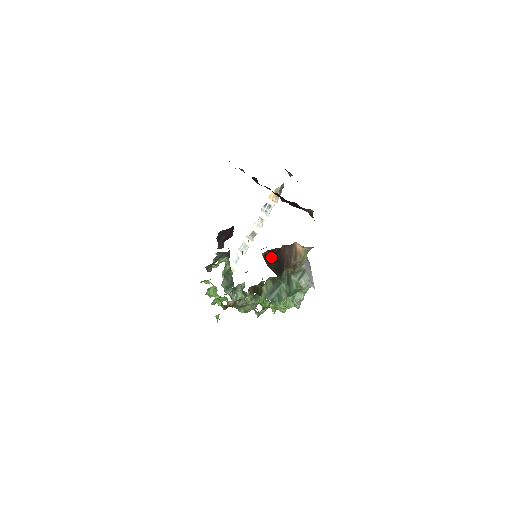
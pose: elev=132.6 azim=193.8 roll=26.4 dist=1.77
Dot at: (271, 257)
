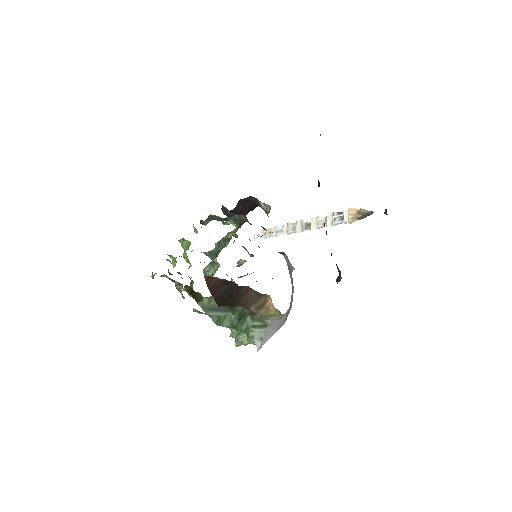
Dot at: (222, 285)
